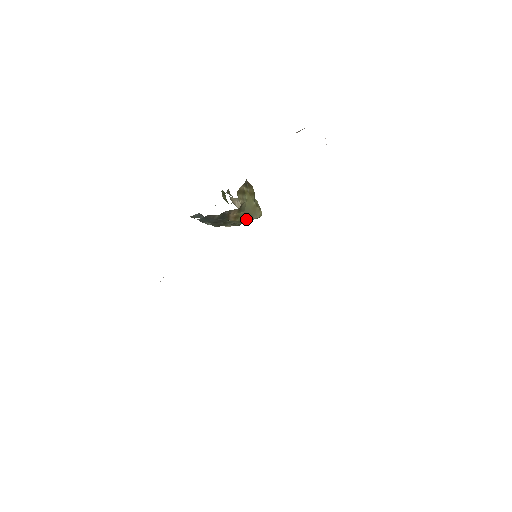
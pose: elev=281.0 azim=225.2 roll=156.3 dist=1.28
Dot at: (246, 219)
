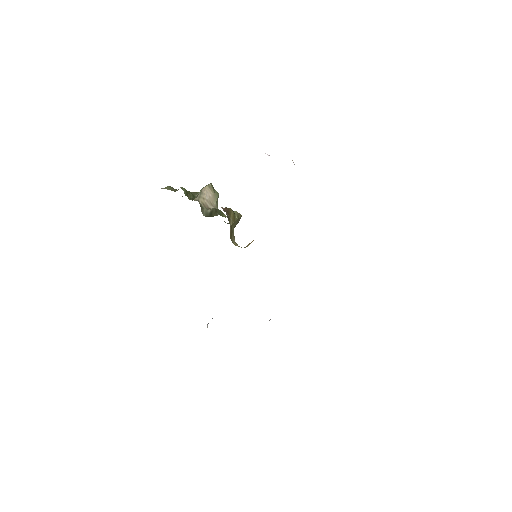
Dot at: occluded
